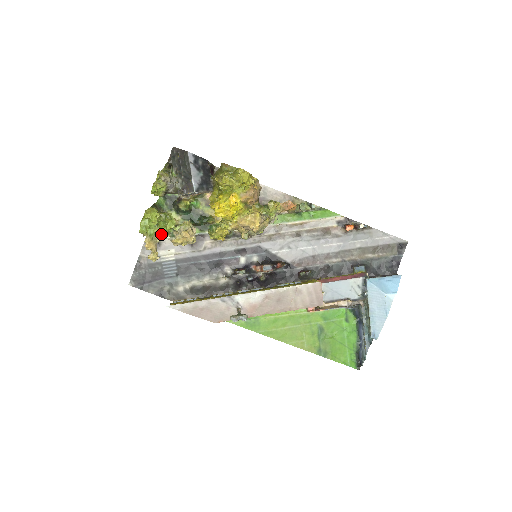
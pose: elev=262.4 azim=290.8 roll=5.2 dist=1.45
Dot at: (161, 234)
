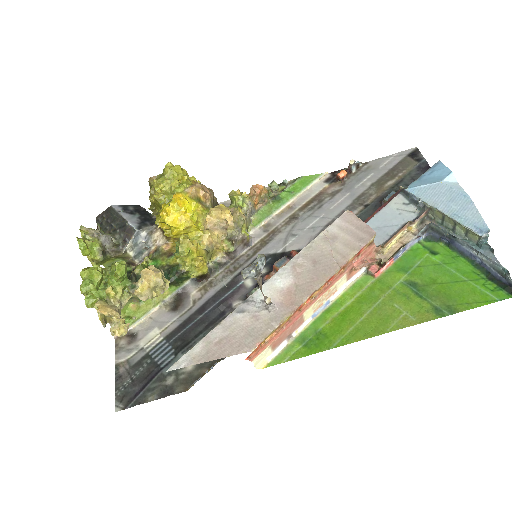
Dot at: (116, 292)
